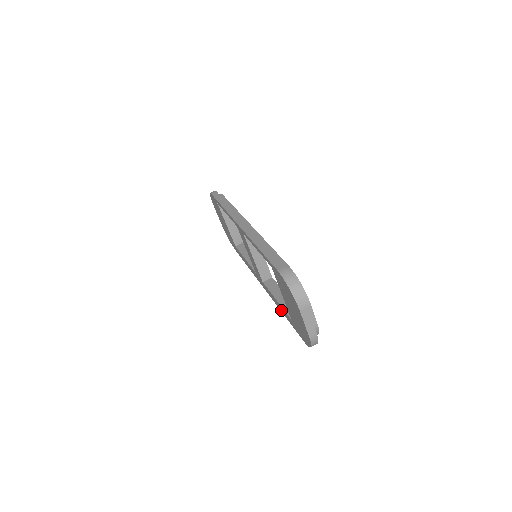
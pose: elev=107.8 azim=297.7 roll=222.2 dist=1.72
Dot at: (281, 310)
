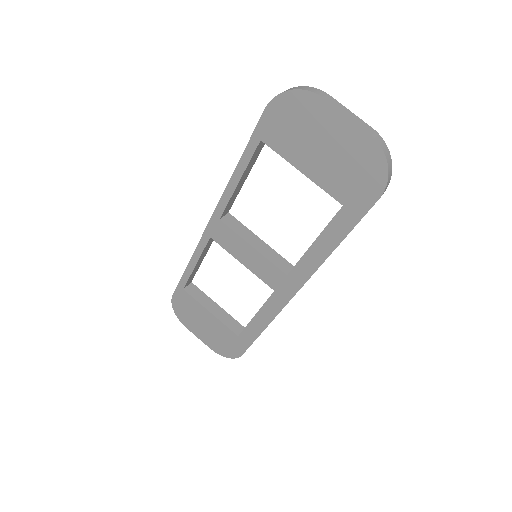
Dot at: (328, 247)
